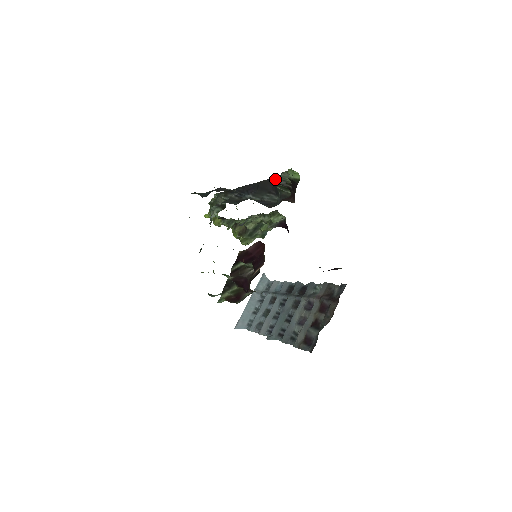
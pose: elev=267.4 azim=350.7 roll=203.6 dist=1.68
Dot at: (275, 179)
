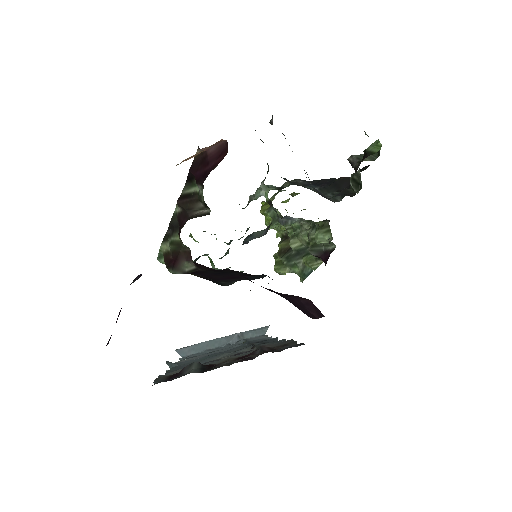
Dot at: occluded
